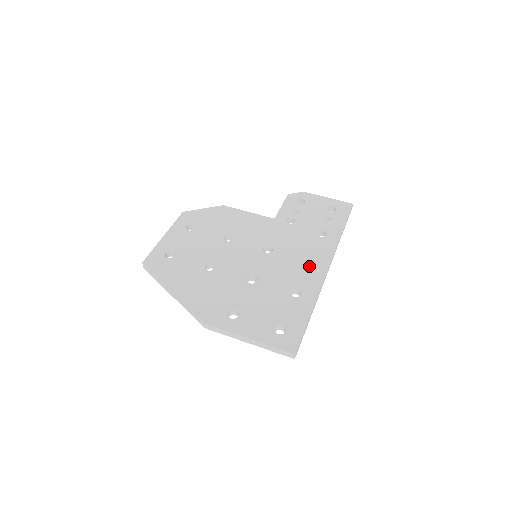
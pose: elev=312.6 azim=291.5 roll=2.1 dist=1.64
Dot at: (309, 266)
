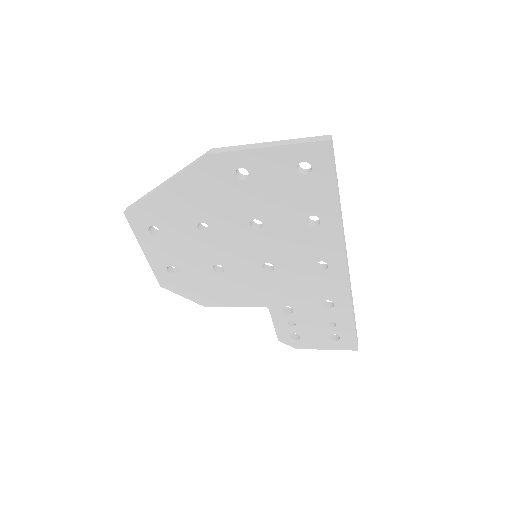
Dot at: occluded
